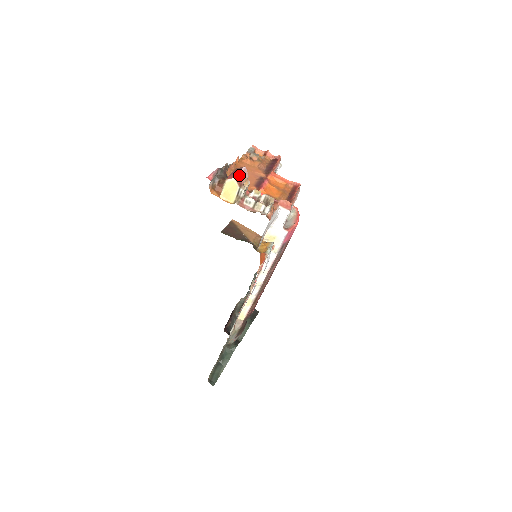
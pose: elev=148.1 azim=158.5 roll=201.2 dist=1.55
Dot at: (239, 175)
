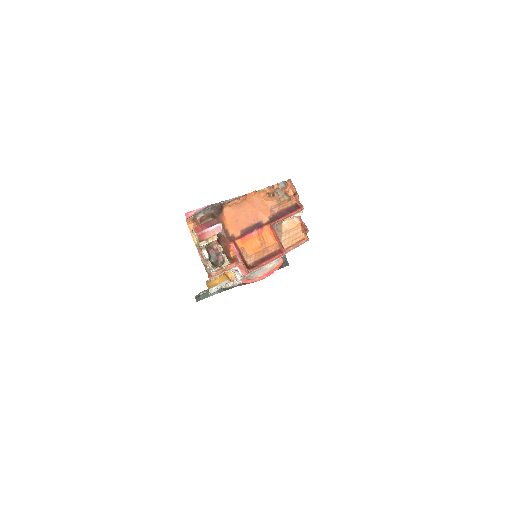
Dot at: (205, 232)
